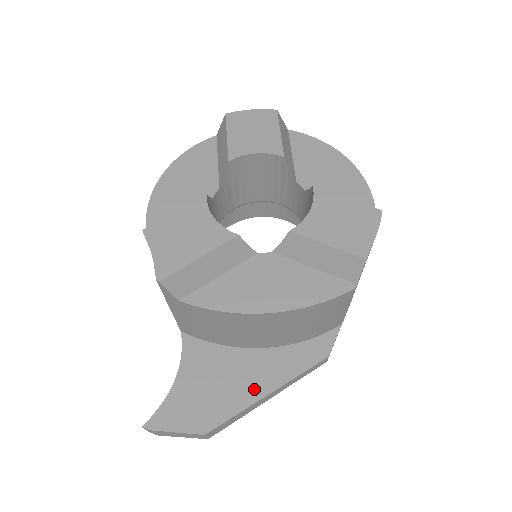
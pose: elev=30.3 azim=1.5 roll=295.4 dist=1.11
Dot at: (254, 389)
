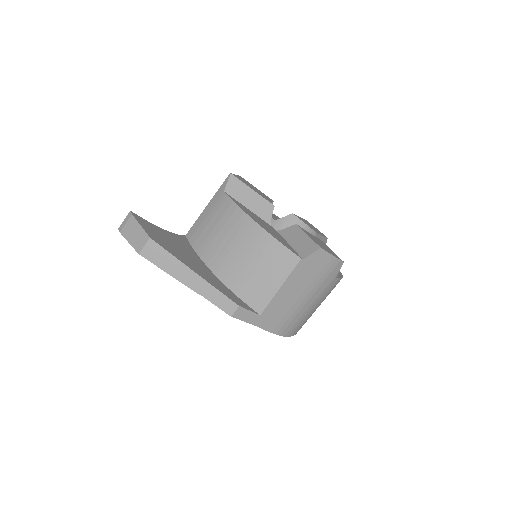
Dot at: (191, 265)
